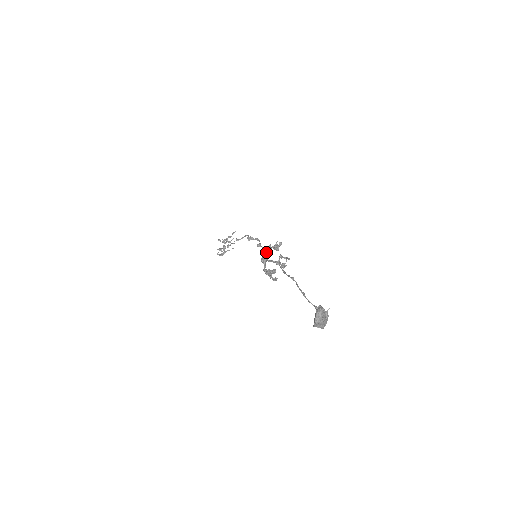
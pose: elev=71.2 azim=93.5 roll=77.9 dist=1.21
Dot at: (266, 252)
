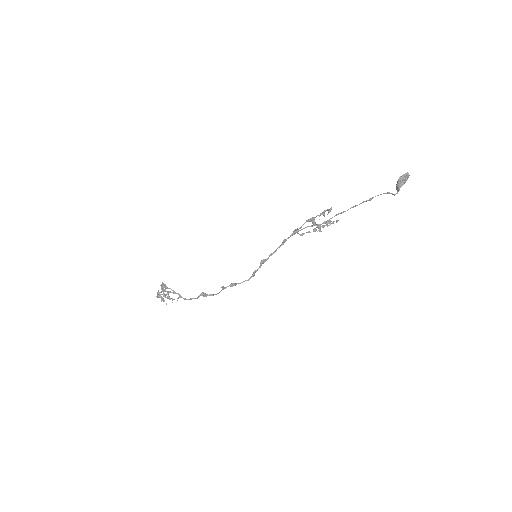
Dot at: (263, 262)
